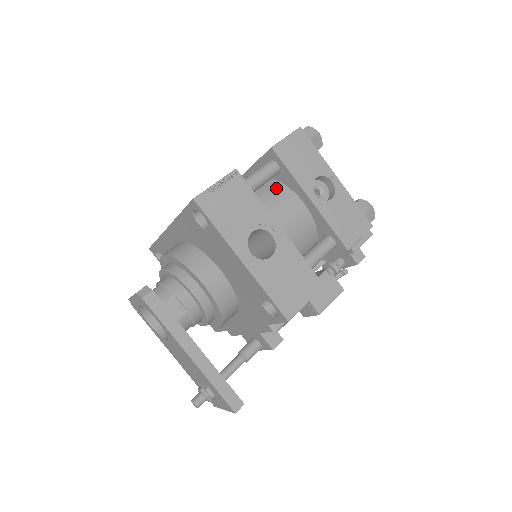
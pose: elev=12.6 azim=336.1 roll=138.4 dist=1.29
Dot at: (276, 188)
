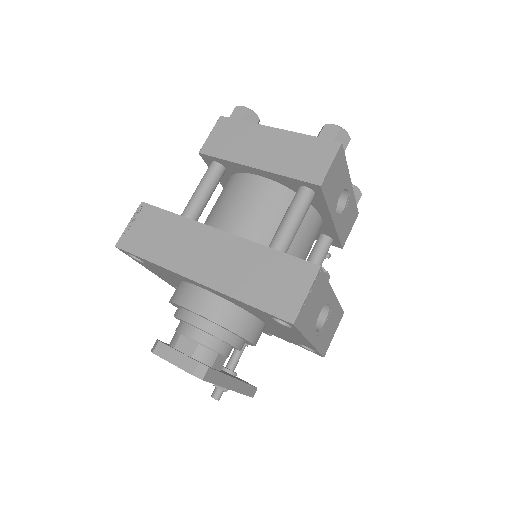
Dot at: occluded
